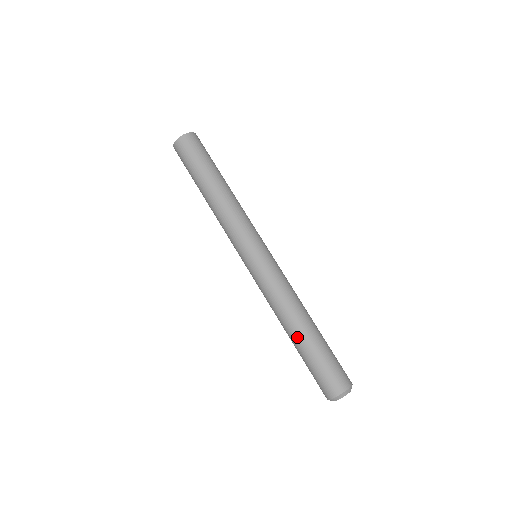
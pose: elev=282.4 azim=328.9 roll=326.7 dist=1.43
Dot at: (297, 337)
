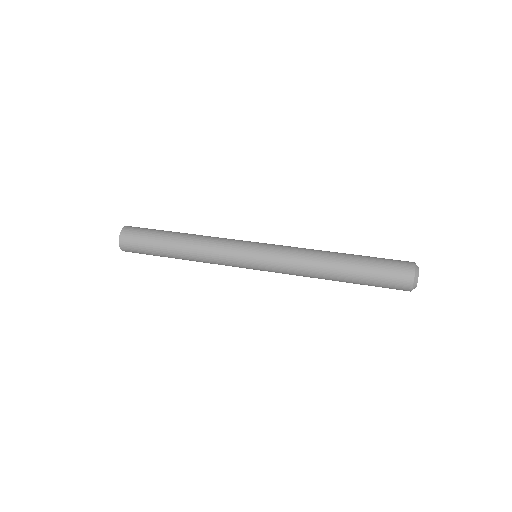
Dot at: (345, 259)
